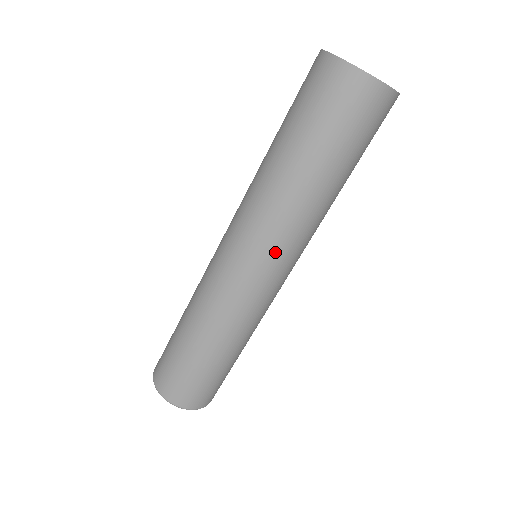
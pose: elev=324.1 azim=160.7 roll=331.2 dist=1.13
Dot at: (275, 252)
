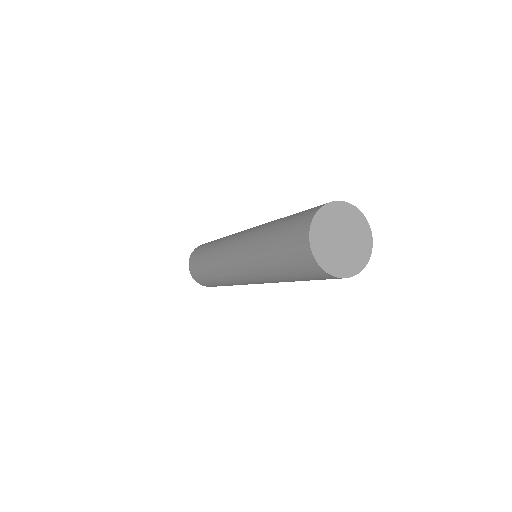
Dot at: occluded
